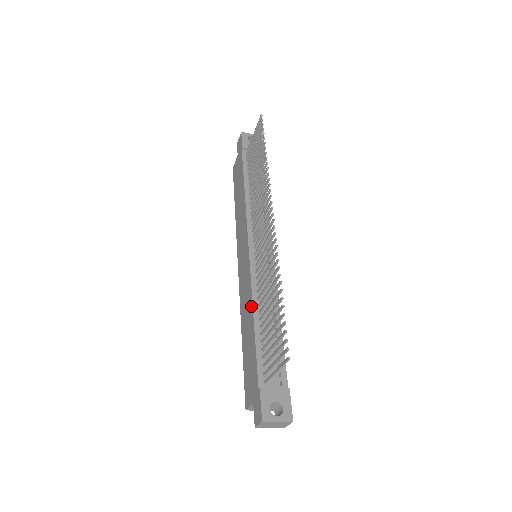
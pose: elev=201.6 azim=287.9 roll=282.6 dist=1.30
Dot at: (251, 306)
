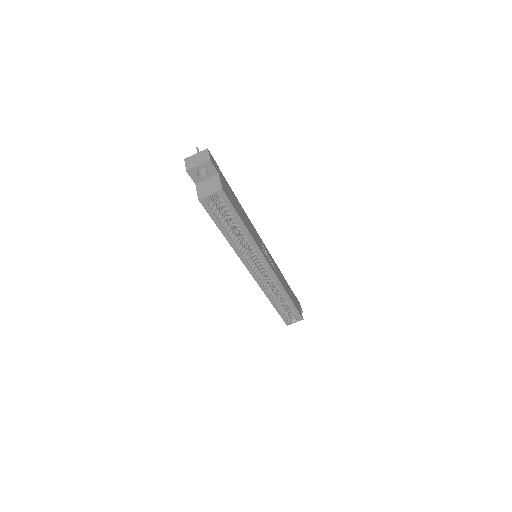
Dot at: occluded
